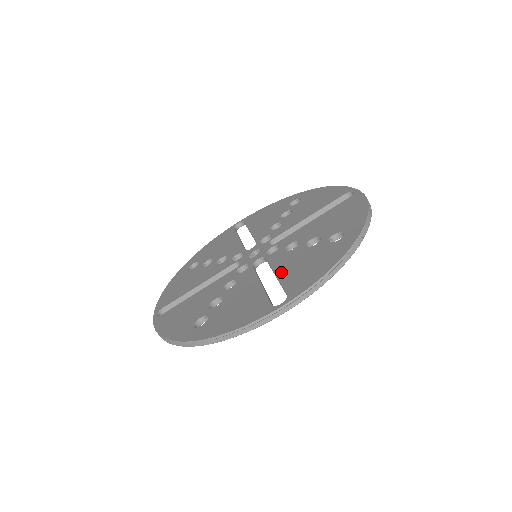
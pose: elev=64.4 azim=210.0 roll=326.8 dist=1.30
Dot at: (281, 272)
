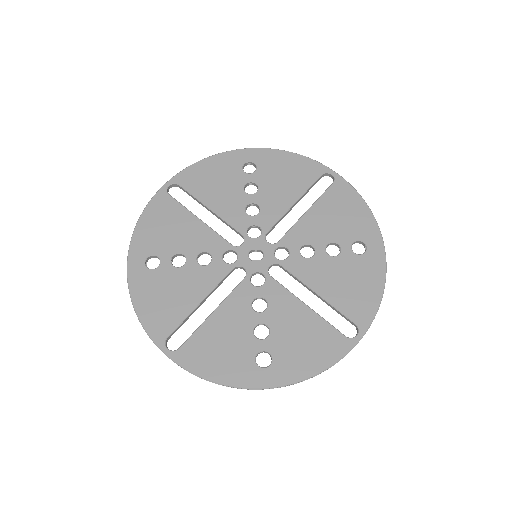
Dot at: (215, 319)
